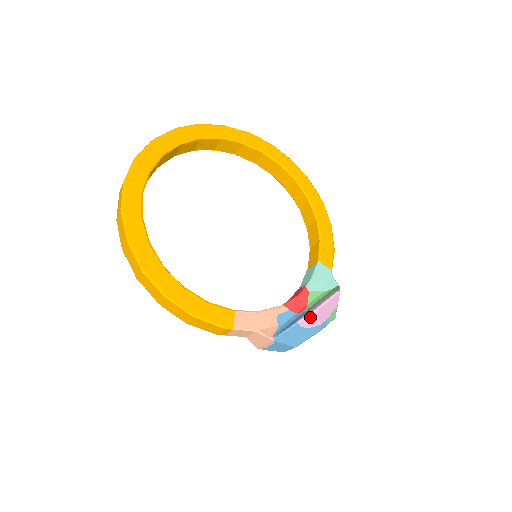
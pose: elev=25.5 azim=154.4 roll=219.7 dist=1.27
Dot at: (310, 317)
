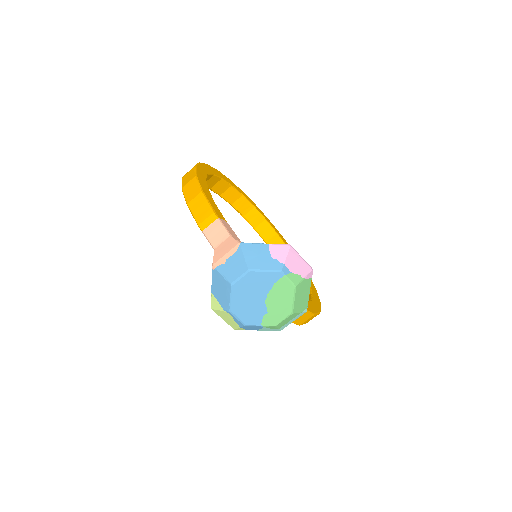
Dot at: (282, 247)
